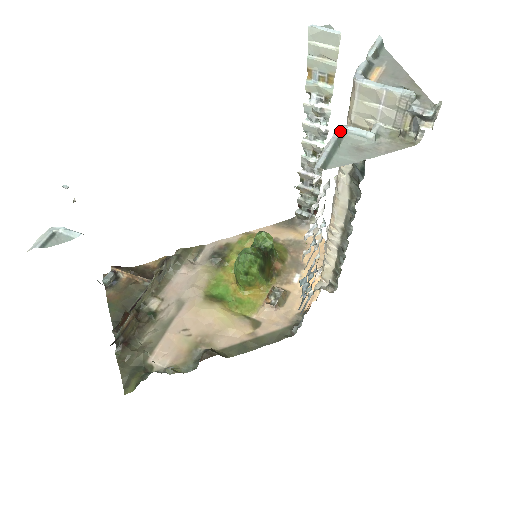
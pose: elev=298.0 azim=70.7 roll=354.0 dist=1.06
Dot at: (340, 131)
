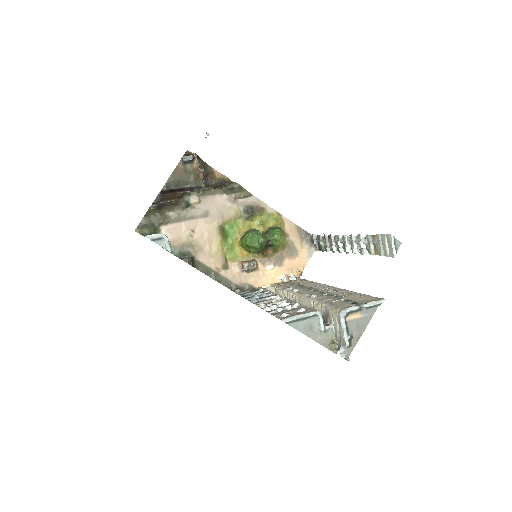
Dot at: (315, 314)
